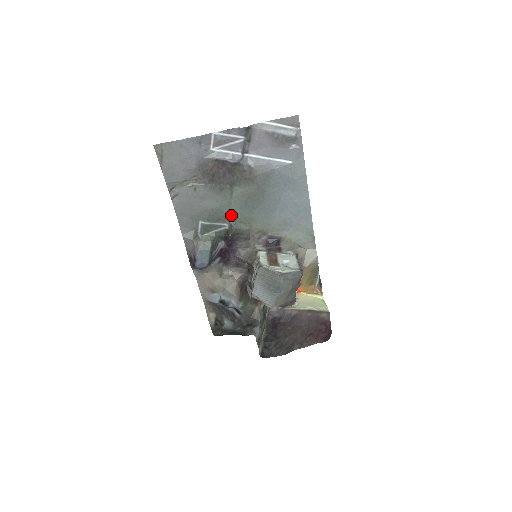
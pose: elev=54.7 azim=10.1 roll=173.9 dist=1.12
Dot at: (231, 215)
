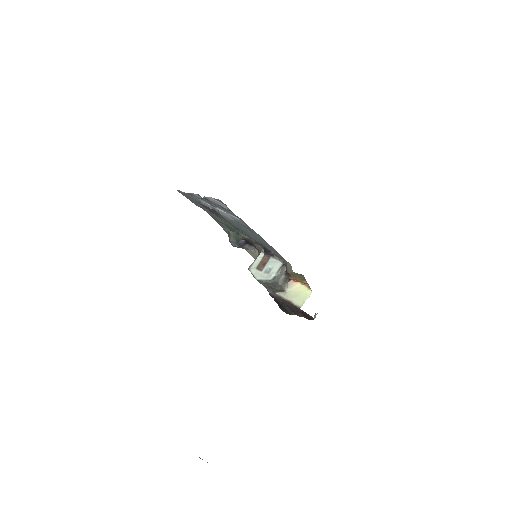
Dot at: (236, 229)
